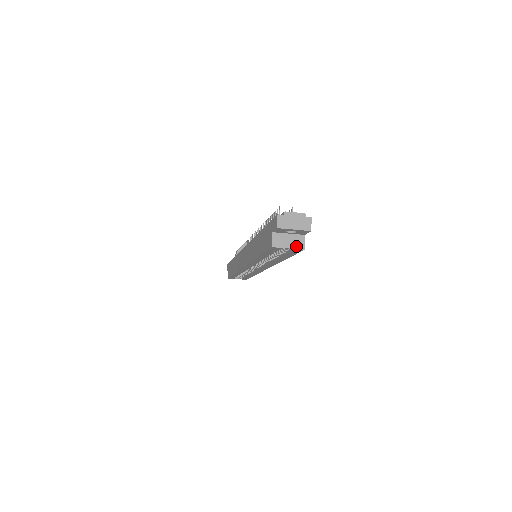
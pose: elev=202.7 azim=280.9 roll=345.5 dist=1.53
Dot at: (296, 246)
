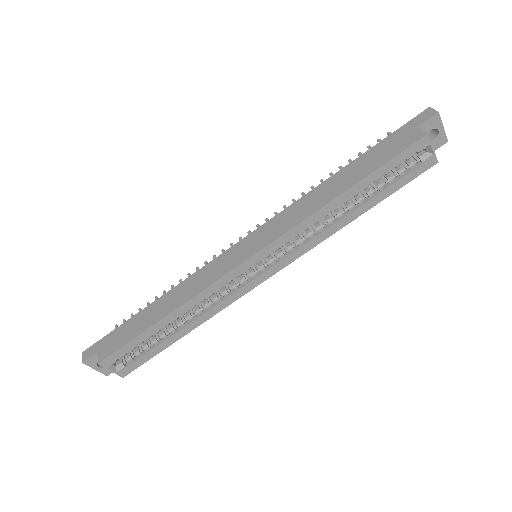
Dot at: (434, 154)
